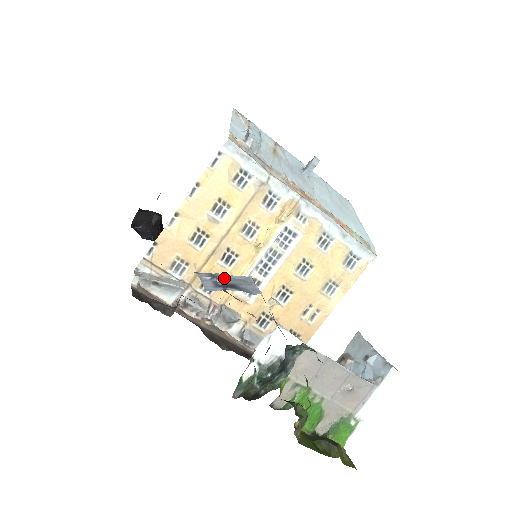
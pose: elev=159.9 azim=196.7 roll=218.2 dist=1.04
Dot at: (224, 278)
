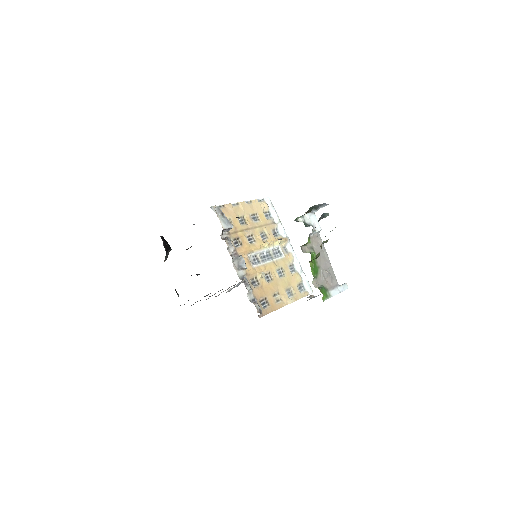
Dot at: occluded
